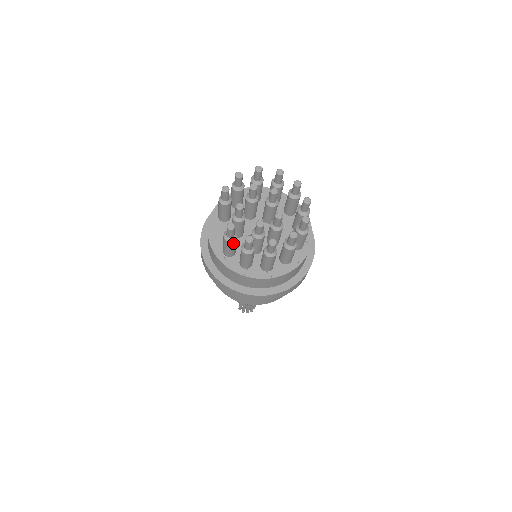
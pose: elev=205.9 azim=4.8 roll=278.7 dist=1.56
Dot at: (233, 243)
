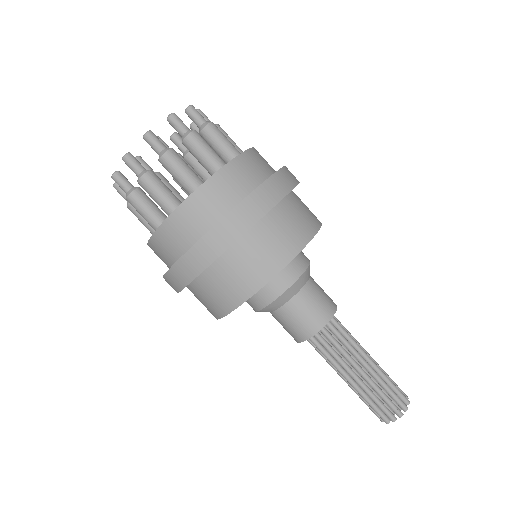
Dot at: occluded
